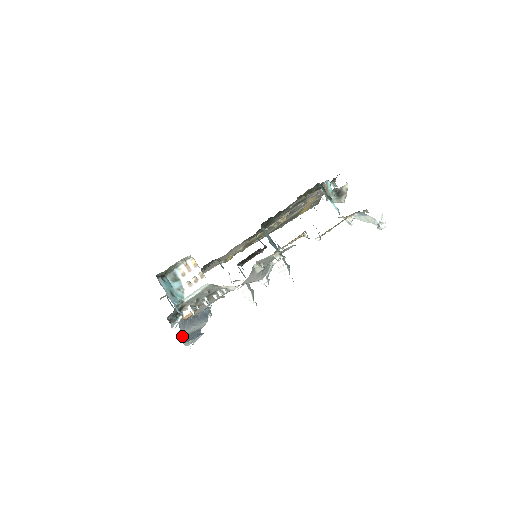
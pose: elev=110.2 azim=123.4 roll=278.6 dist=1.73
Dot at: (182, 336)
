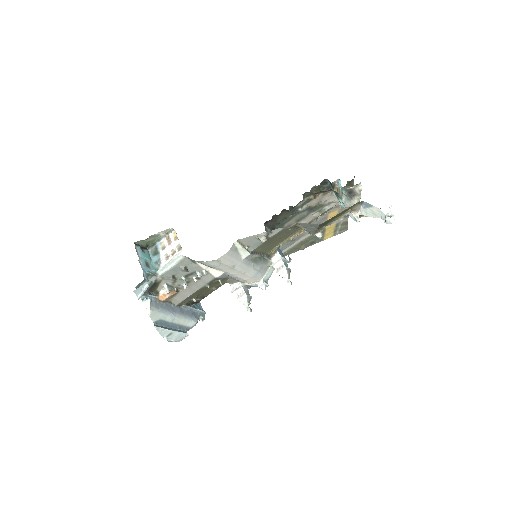
Dot at: (154, 318)
